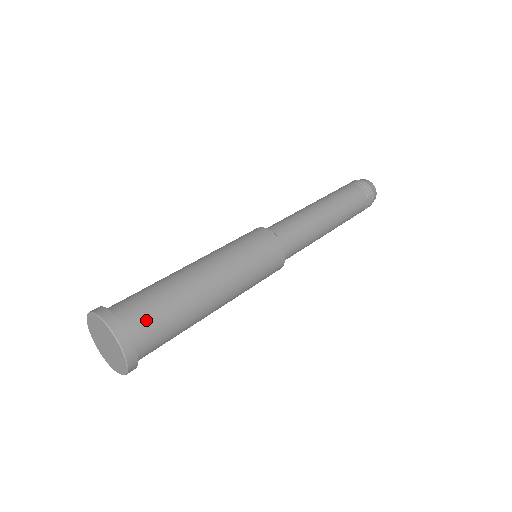
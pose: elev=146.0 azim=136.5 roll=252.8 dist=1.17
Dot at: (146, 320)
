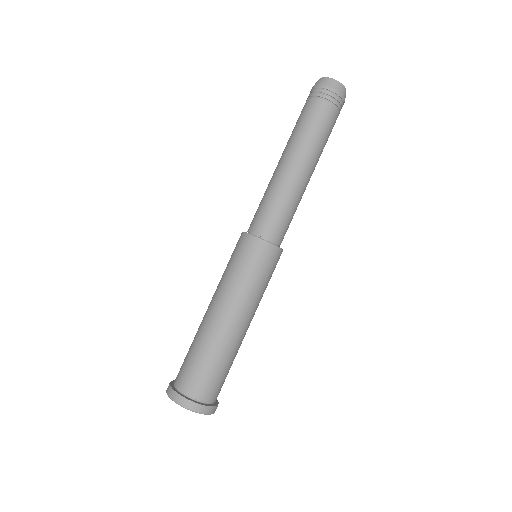
Dot at: (214, 388)
